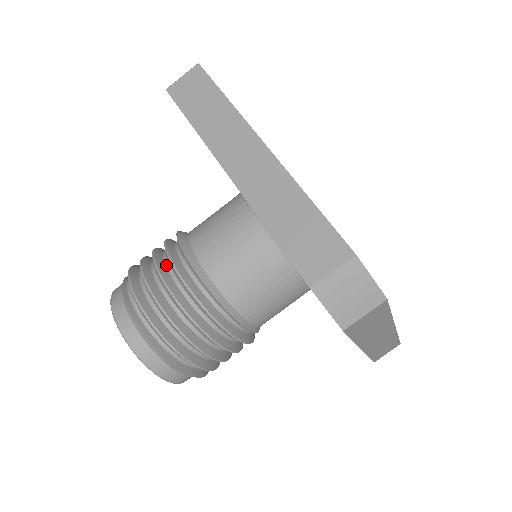
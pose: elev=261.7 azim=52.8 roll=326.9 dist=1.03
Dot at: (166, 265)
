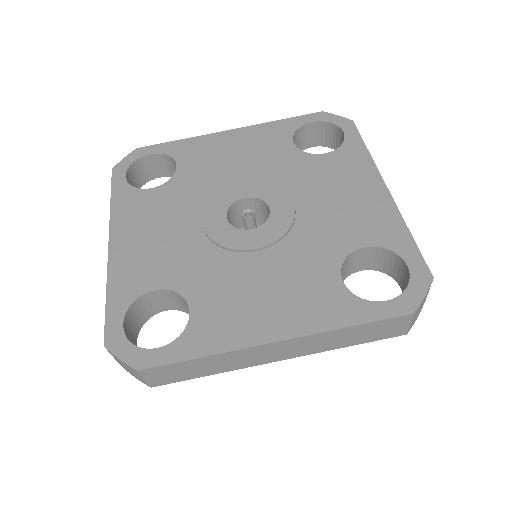
Dot at: occluded
